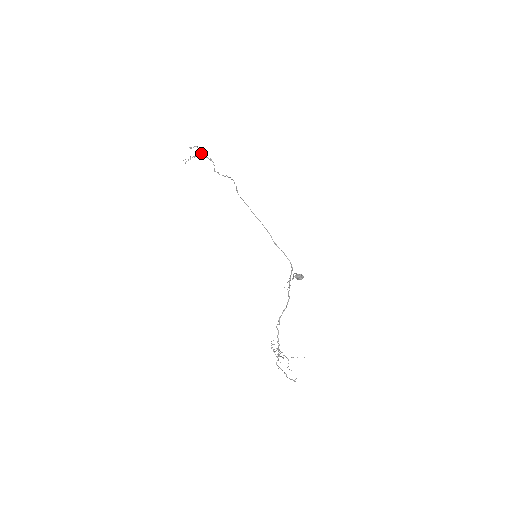
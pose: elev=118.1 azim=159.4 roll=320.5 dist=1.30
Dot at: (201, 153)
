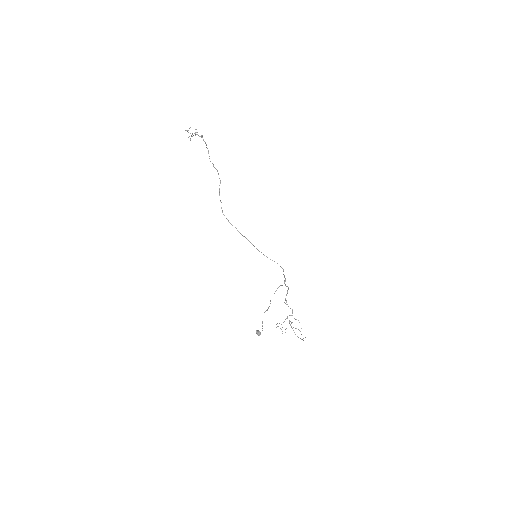
Dot at: occluded
